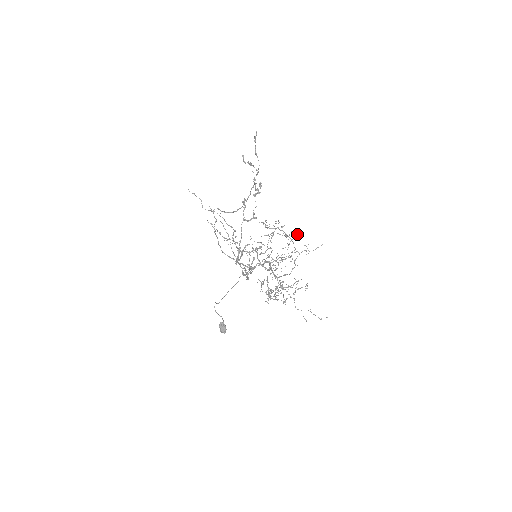
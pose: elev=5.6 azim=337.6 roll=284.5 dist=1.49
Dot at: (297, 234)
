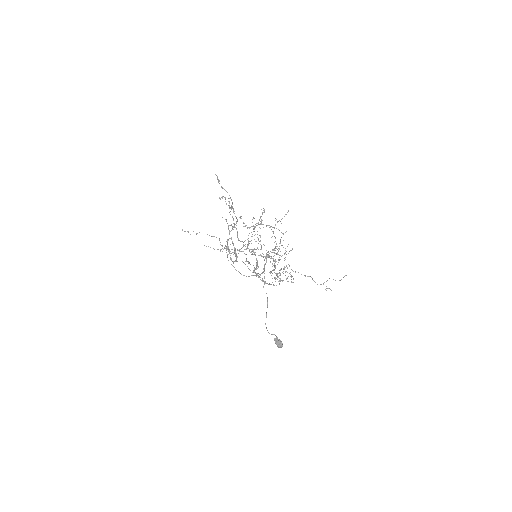
Dot at: occluded
